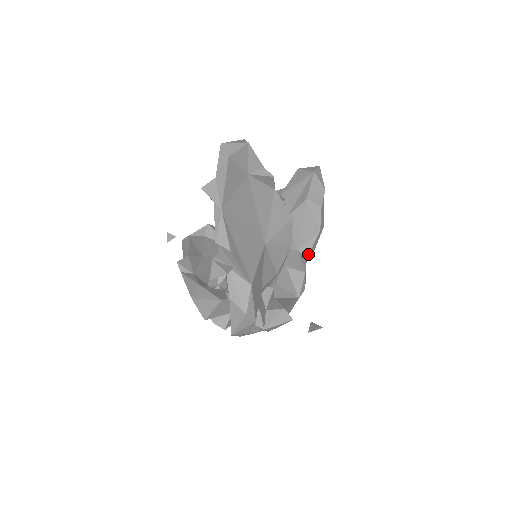
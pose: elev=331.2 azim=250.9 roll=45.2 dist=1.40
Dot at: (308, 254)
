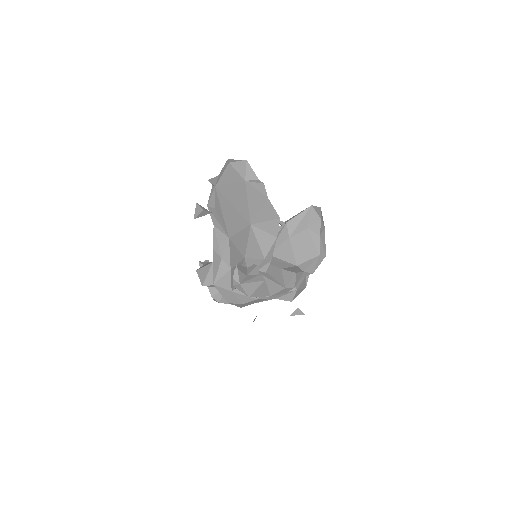
Dot at: (306, 269)
